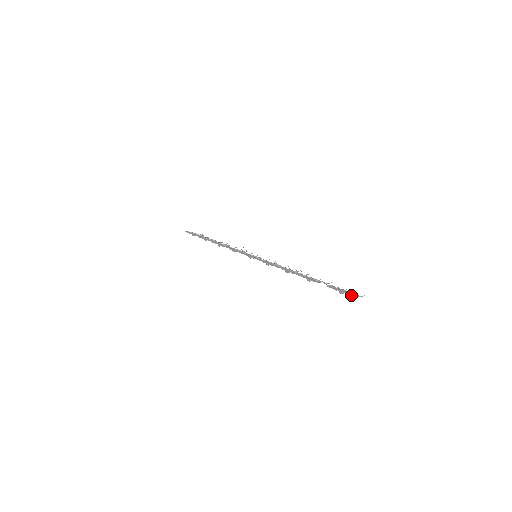
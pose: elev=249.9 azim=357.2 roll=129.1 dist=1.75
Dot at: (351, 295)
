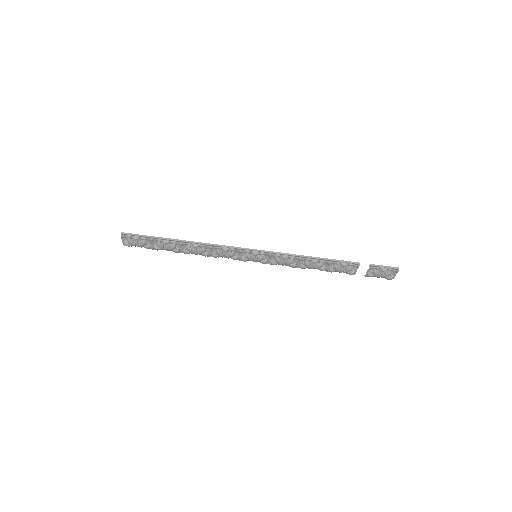
Dot at: (397, 268)
